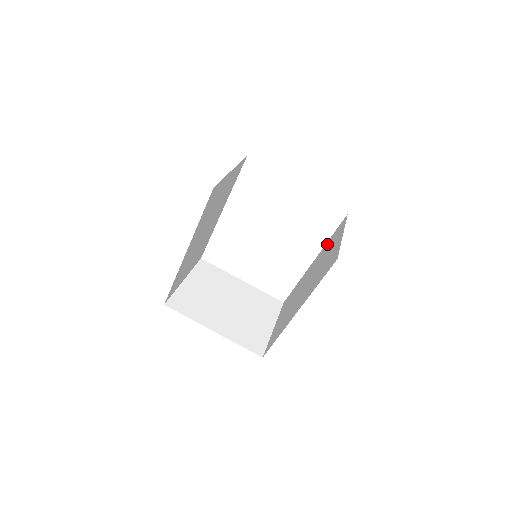
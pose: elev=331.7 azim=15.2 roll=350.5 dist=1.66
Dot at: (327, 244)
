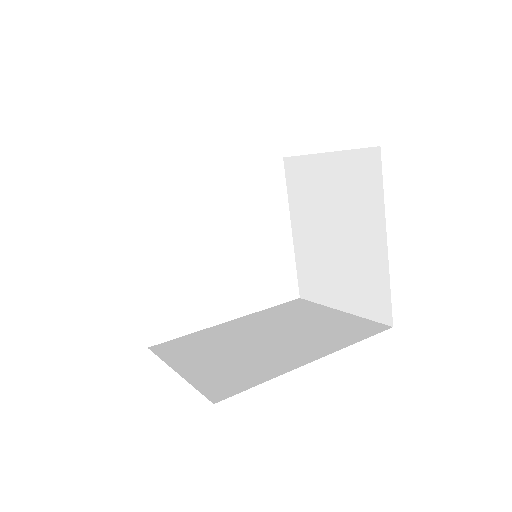
Dot at: (272, 311)
